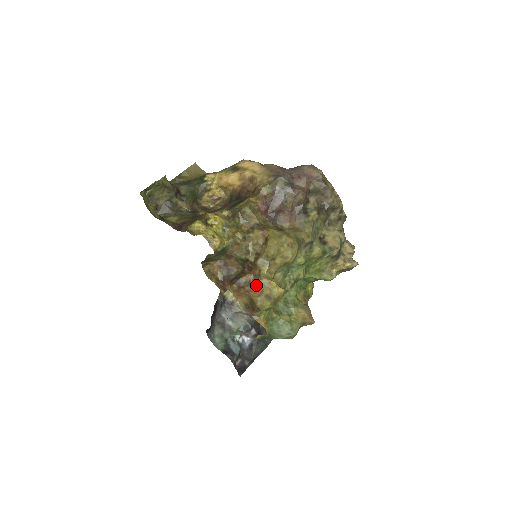
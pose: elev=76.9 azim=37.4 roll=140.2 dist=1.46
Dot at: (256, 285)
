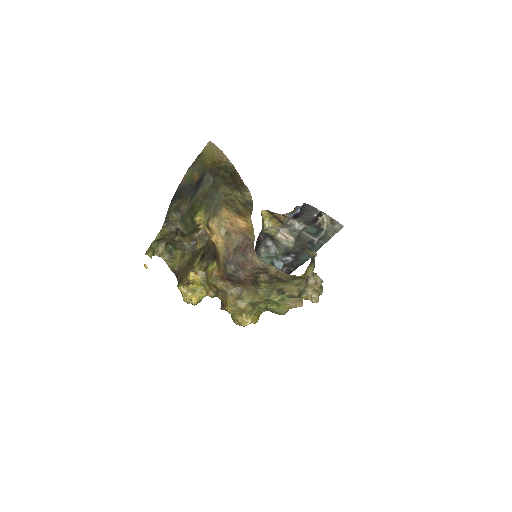
Dot at: occluded
